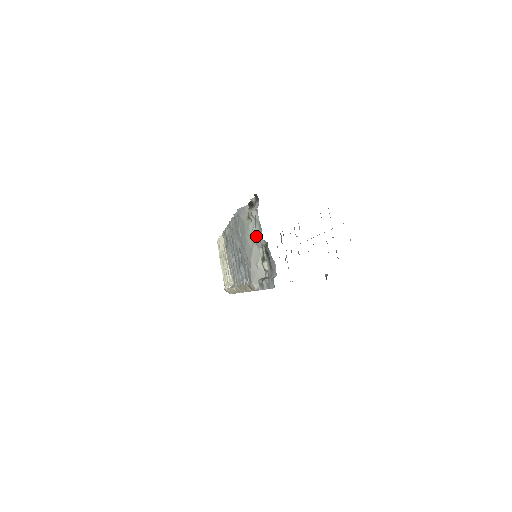
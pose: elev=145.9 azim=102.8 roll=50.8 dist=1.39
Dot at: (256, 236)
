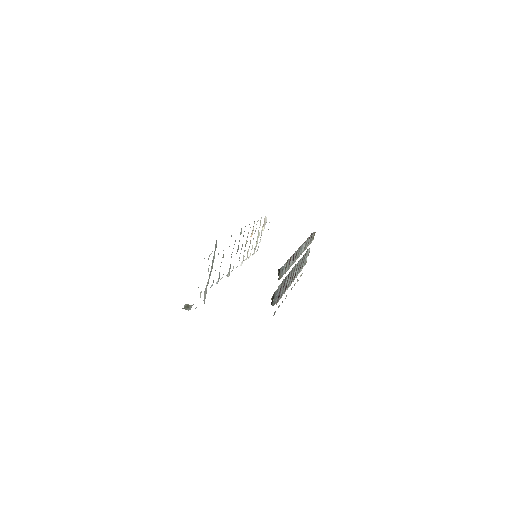
Dot at: (208, 270)
